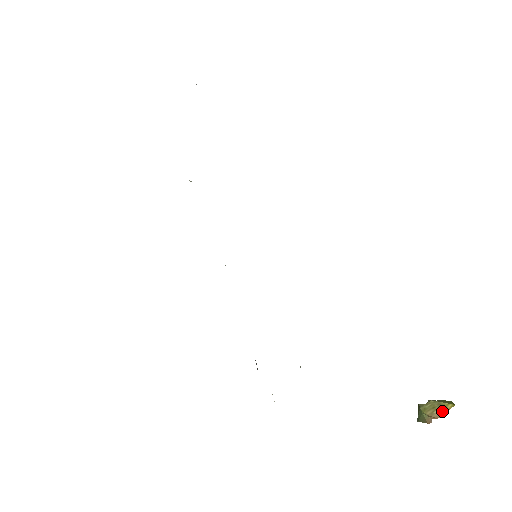
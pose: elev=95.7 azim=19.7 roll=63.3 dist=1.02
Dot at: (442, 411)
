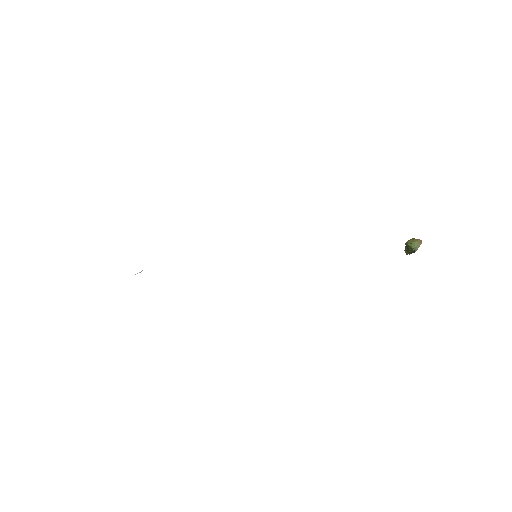
Dot at: (416, 239)
